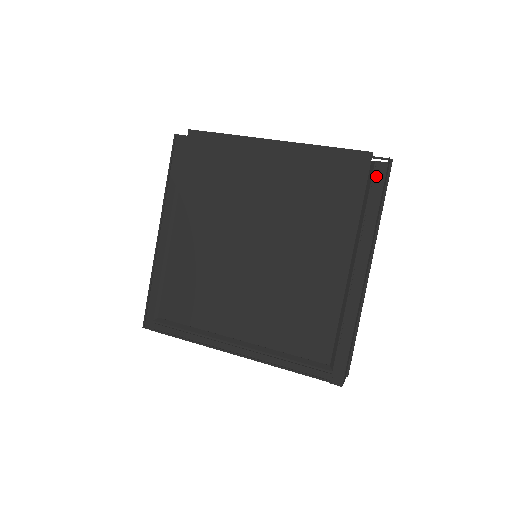
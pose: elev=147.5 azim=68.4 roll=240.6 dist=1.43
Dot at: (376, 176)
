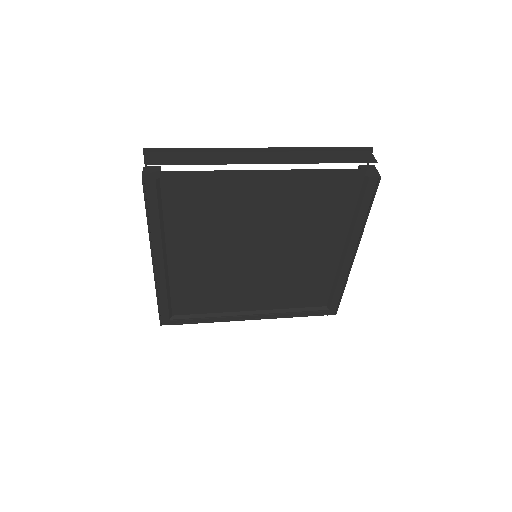
Dot at: (369, 188)
